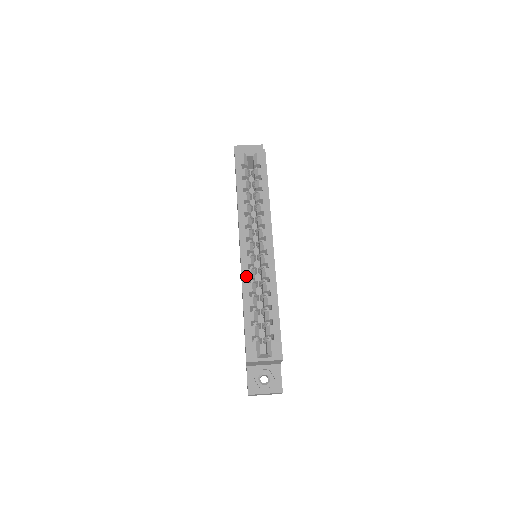
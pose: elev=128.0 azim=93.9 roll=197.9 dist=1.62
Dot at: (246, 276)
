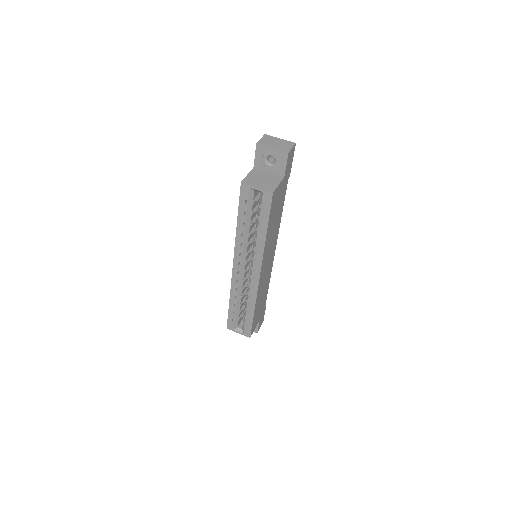
Dot at: (234, 287)
